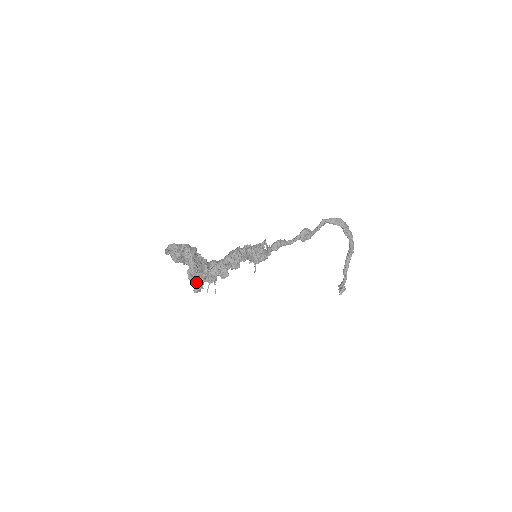
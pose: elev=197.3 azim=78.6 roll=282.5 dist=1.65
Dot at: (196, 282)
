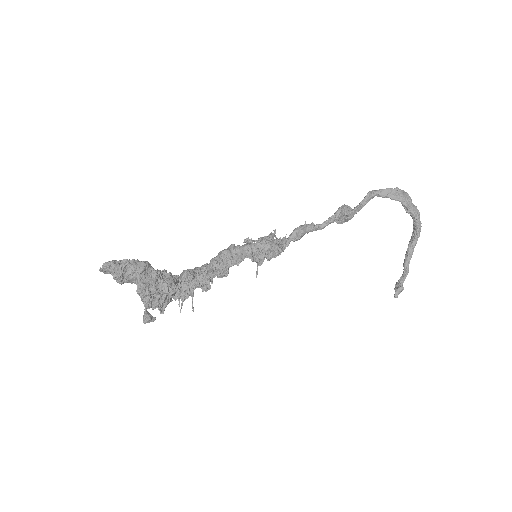
Dot at: (150, 307)
